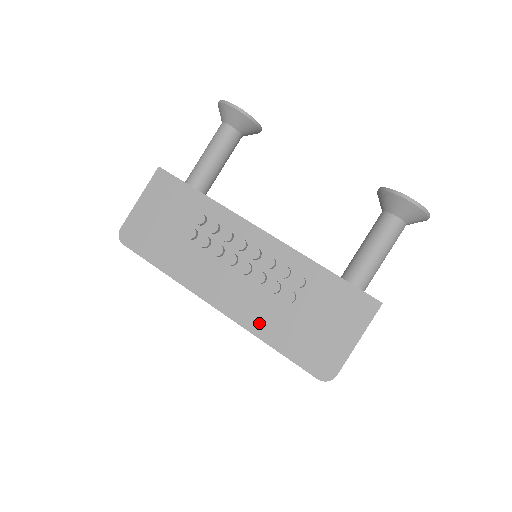
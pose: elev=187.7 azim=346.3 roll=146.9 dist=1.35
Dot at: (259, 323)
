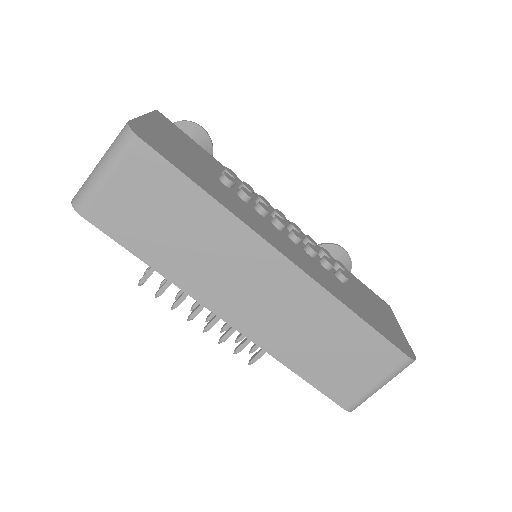
Dot at: (336, 291)
